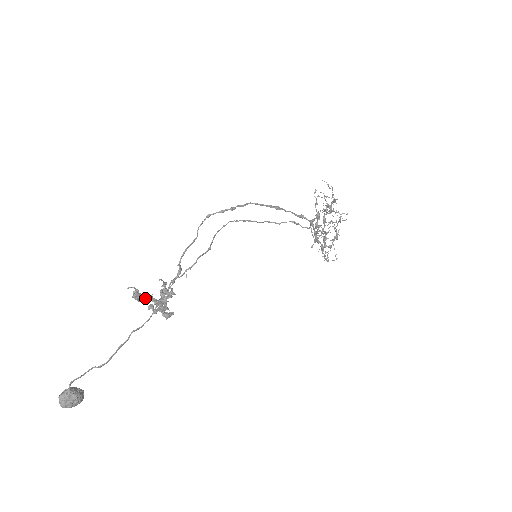
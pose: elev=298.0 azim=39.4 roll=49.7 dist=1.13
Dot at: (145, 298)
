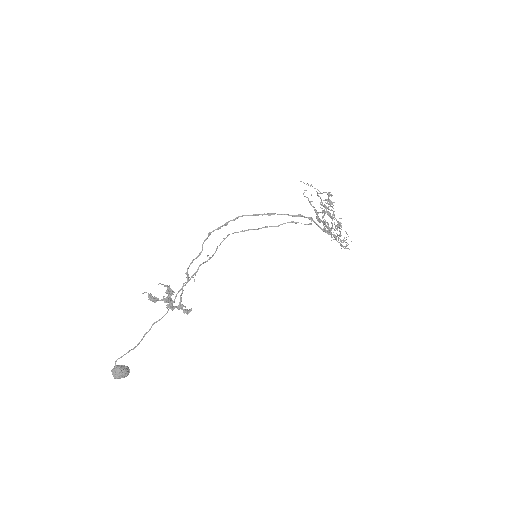
Dot at: (158, 299)
